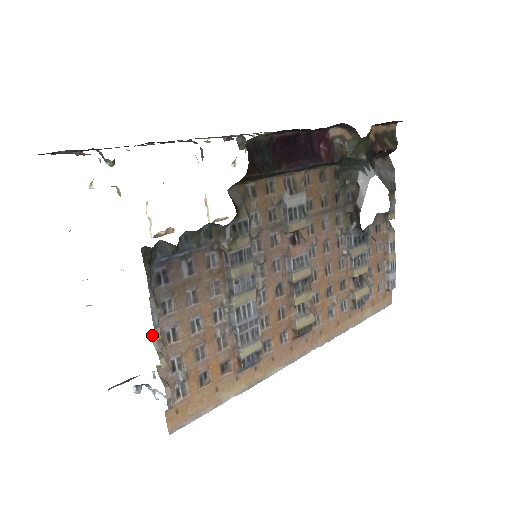
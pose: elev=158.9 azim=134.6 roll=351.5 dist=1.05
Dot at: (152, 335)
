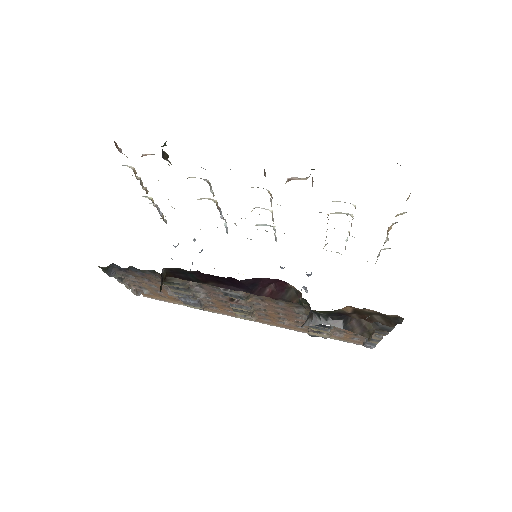
Dot at: (123, 278)
